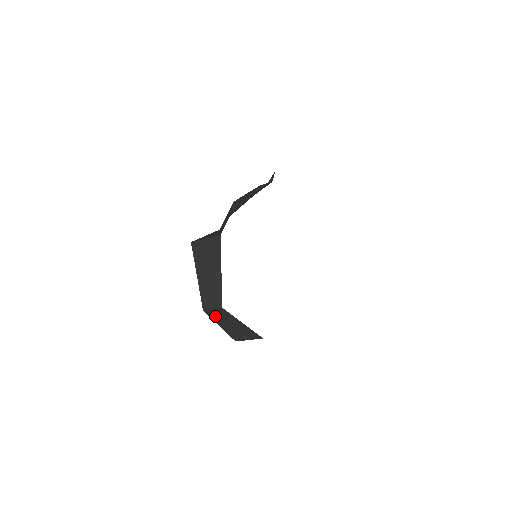
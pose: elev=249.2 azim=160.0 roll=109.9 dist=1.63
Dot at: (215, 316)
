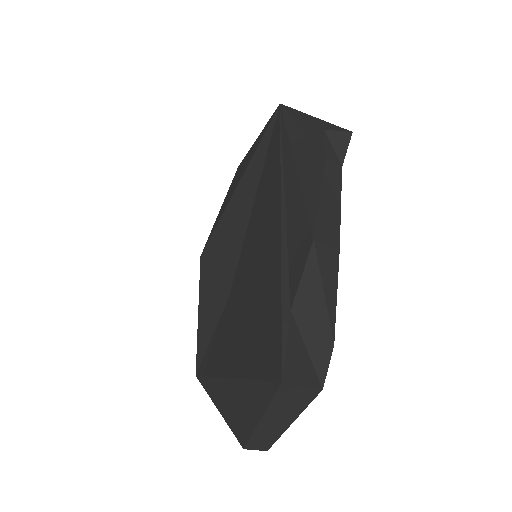
Dot at: occluded
